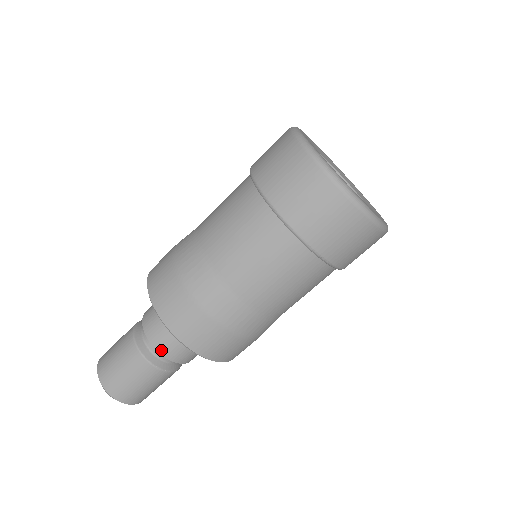
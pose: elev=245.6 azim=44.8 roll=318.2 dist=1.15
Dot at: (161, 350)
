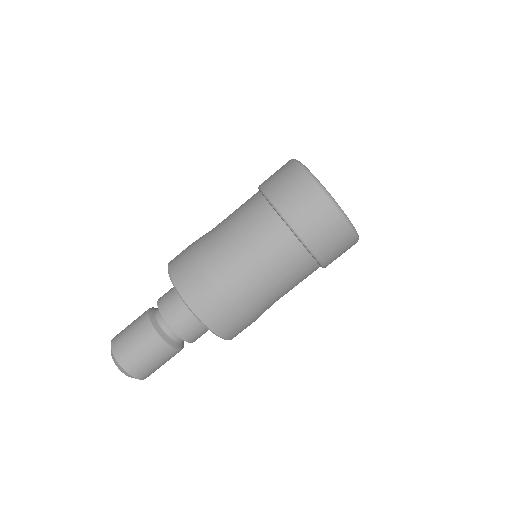
Dot at: (184, 337)
